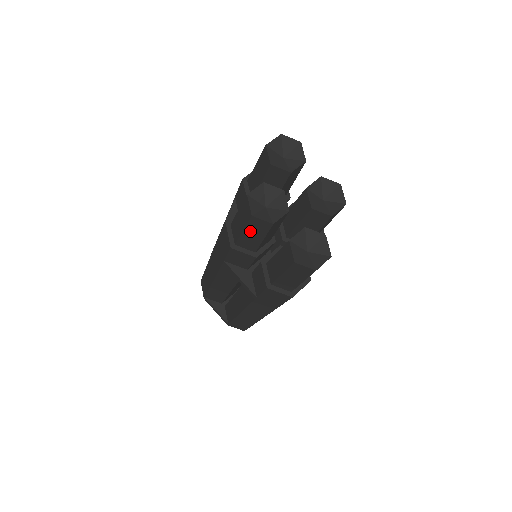
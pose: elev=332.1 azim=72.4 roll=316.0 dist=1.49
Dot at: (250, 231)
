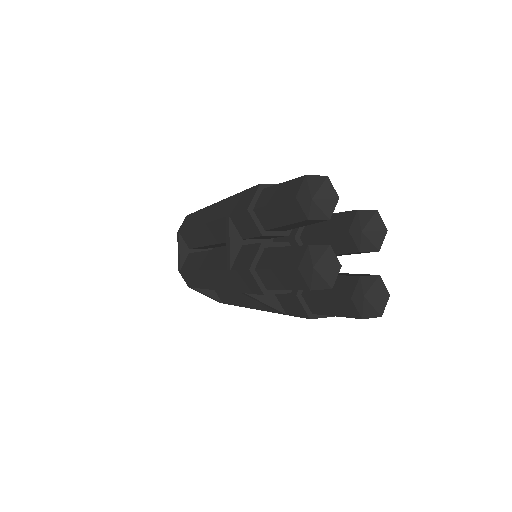
Dot at: occluded
